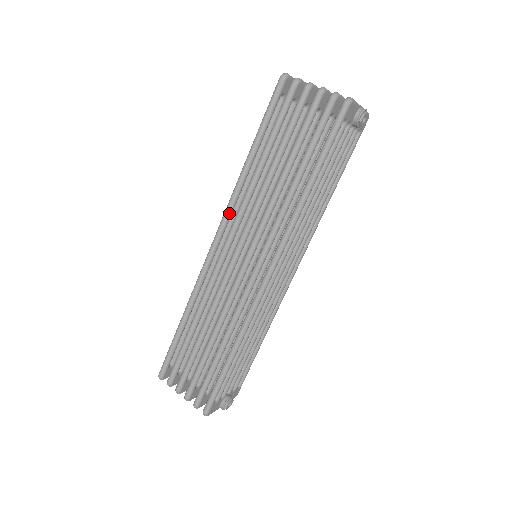
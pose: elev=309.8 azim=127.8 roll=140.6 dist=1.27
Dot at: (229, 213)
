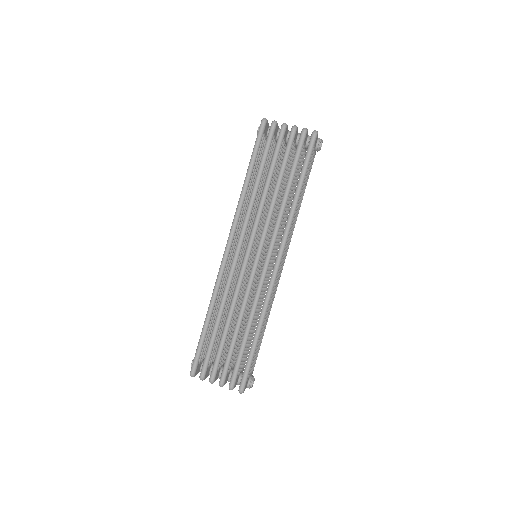
Dot at: (236, 223)
